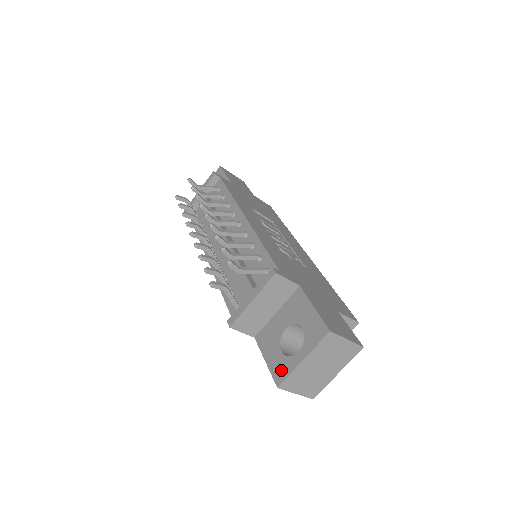
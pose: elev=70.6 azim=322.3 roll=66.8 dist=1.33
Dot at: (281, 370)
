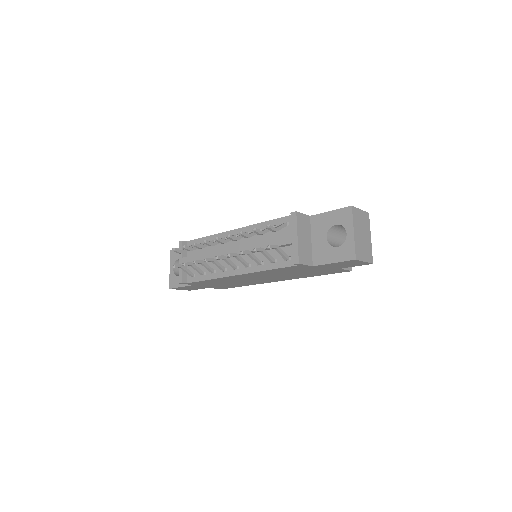
Dot at: (348, 252)
